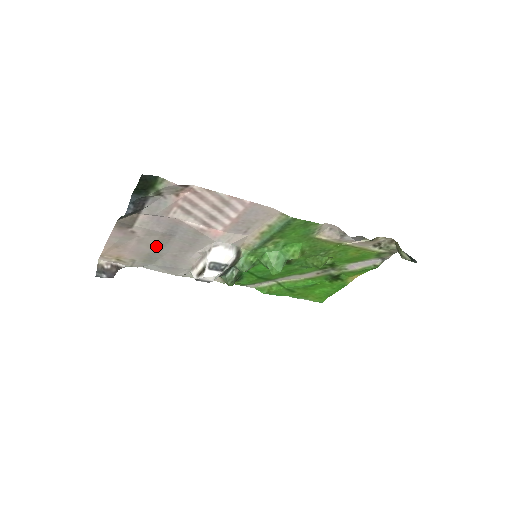
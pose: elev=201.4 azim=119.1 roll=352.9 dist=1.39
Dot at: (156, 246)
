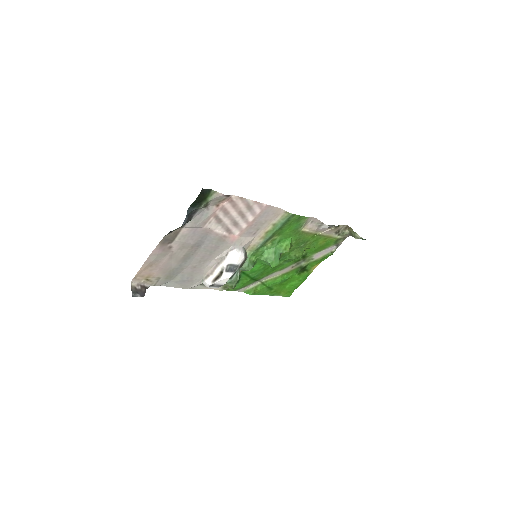
Dot at: (182, 260)
